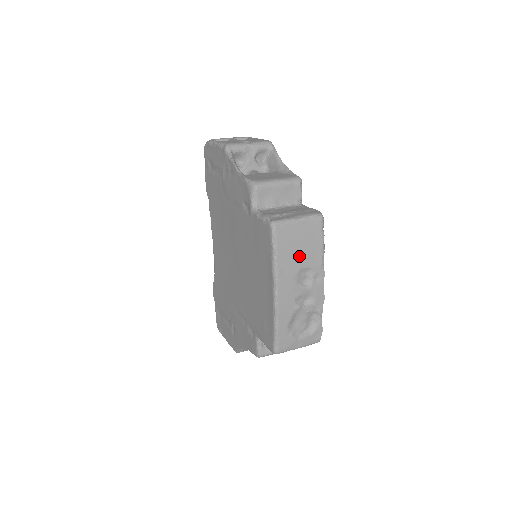
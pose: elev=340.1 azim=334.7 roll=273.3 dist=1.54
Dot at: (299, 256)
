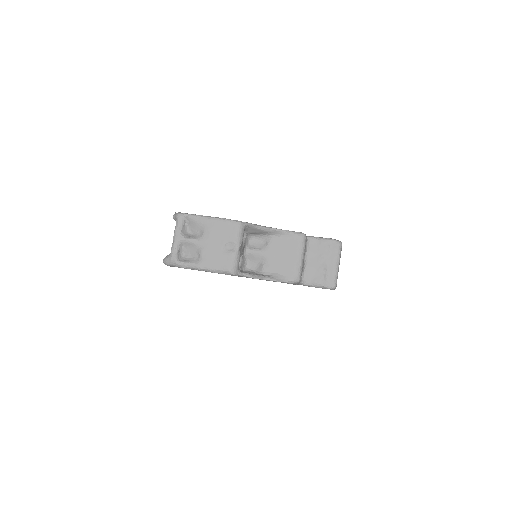
Dot at: occluded
